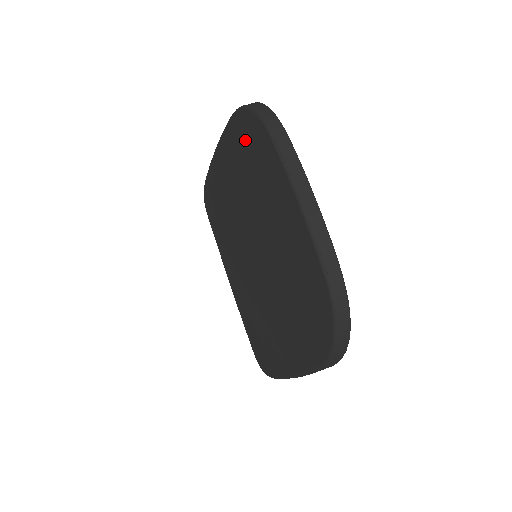
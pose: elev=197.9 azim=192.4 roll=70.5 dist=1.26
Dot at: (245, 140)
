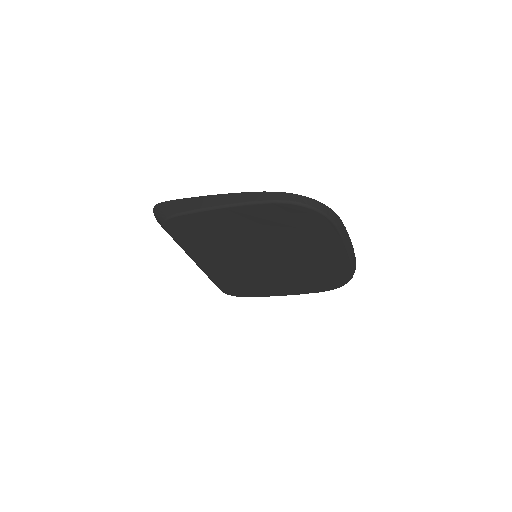
Dot at: (294, 219)
